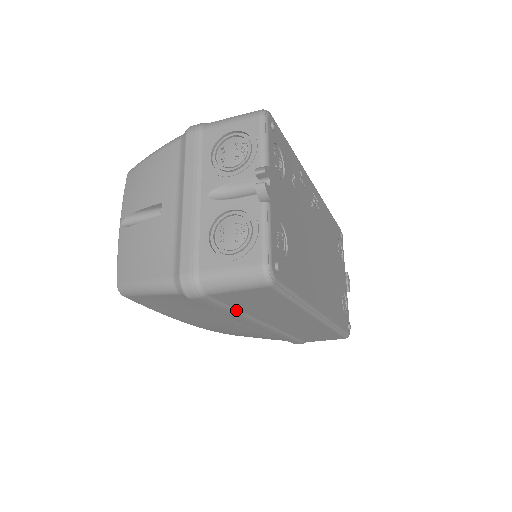
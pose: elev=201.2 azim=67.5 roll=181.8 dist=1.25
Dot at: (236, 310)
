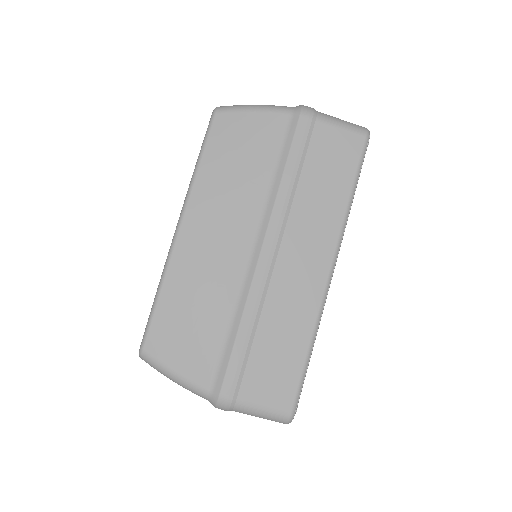
Dot at: (298, 175)
